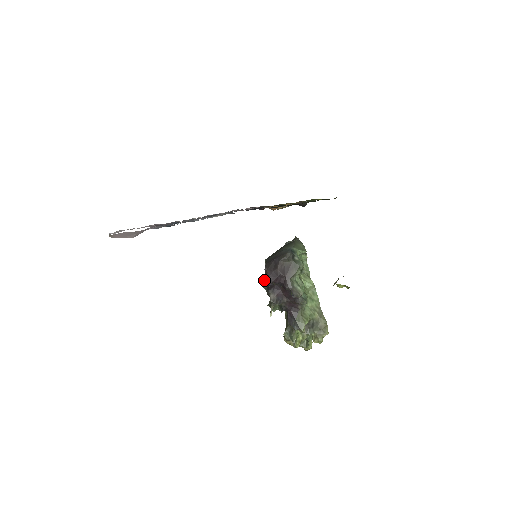
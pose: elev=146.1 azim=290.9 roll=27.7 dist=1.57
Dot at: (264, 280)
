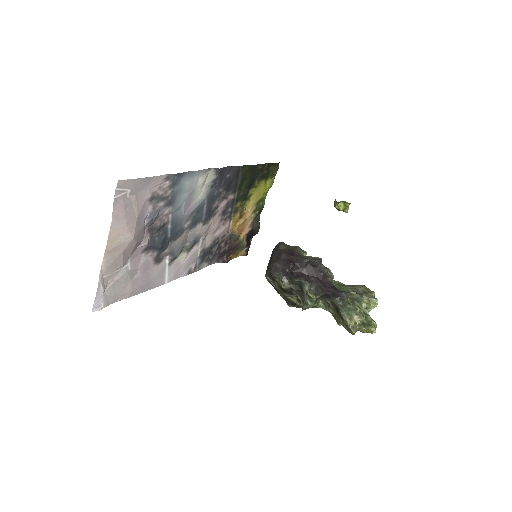
Dot at: (280, 276)
